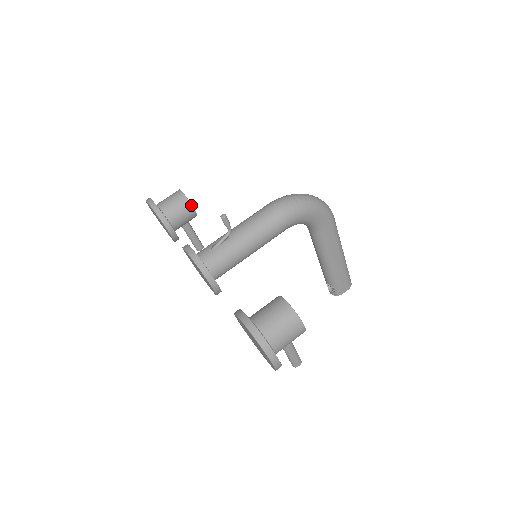
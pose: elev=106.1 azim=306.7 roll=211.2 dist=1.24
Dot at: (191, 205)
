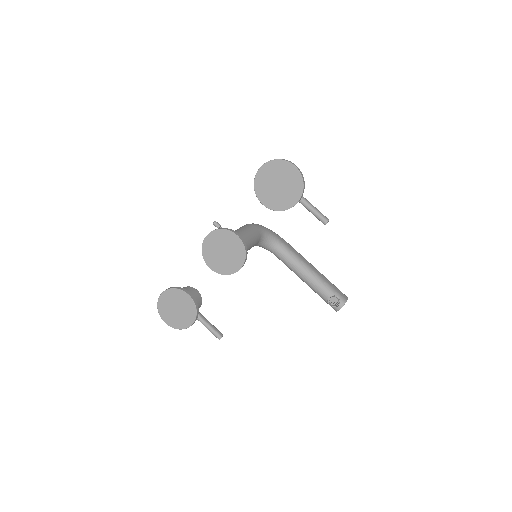
Dot at: (193, 288)
